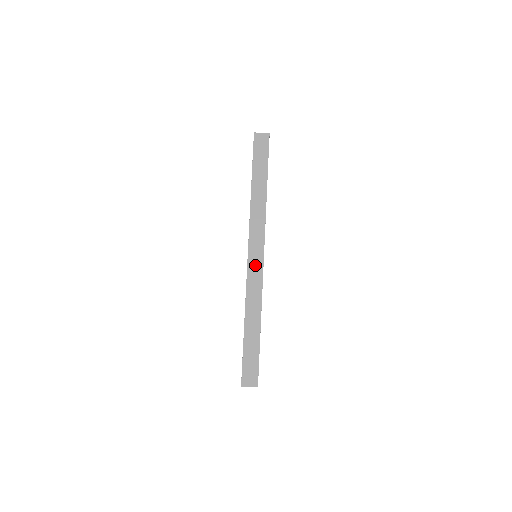
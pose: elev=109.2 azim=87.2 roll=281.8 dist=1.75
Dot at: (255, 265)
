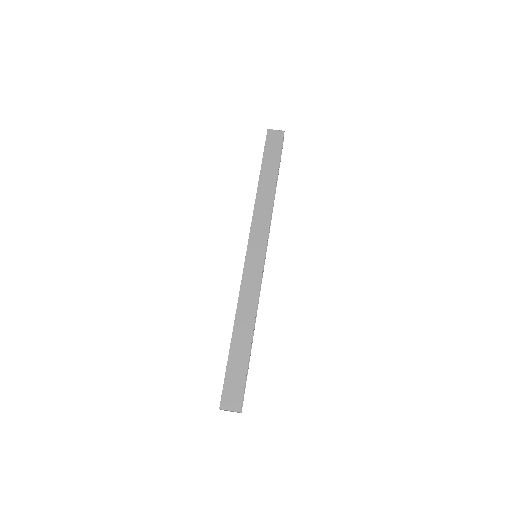
Dot at: (254, 264)
